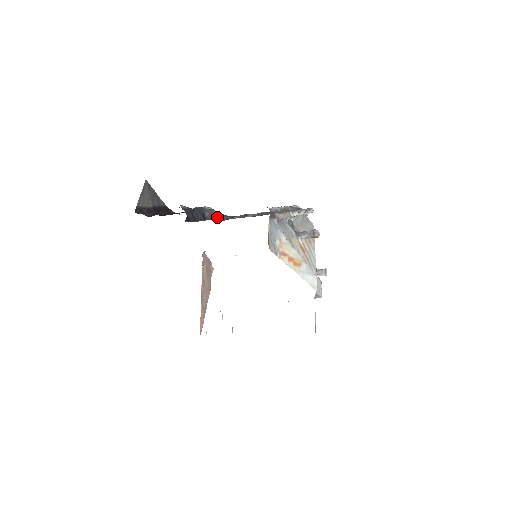
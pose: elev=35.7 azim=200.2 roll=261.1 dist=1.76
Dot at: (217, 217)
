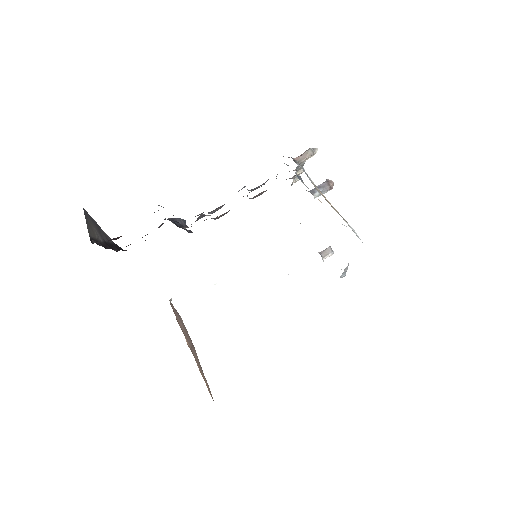
Dot at: (199, 218)
